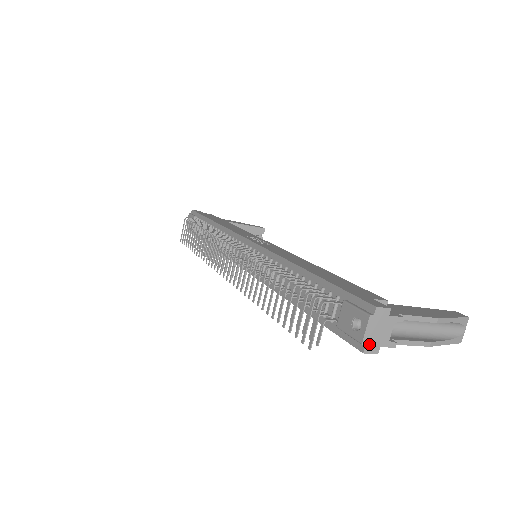
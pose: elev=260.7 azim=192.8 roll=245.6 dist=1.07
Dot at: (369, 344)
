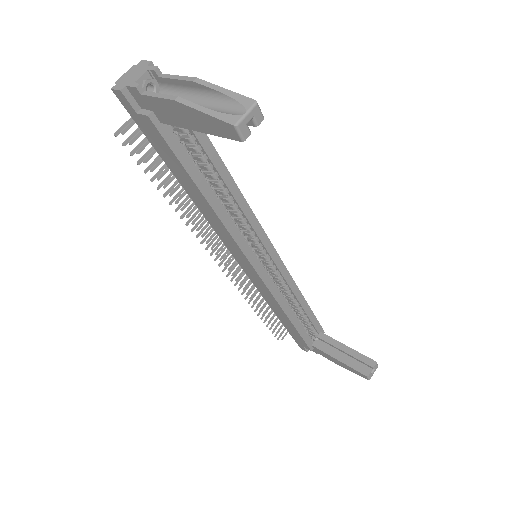
Dot at: (120, 83)
